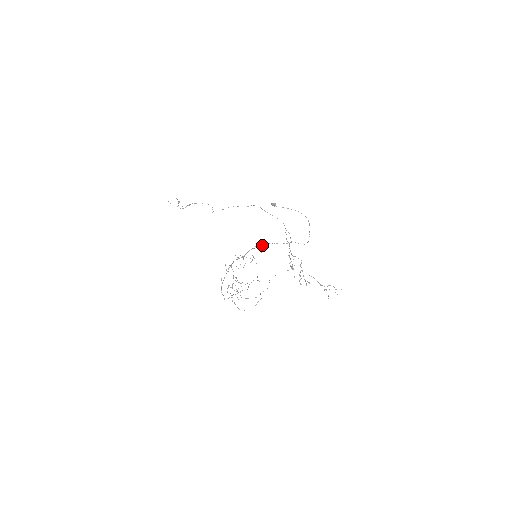
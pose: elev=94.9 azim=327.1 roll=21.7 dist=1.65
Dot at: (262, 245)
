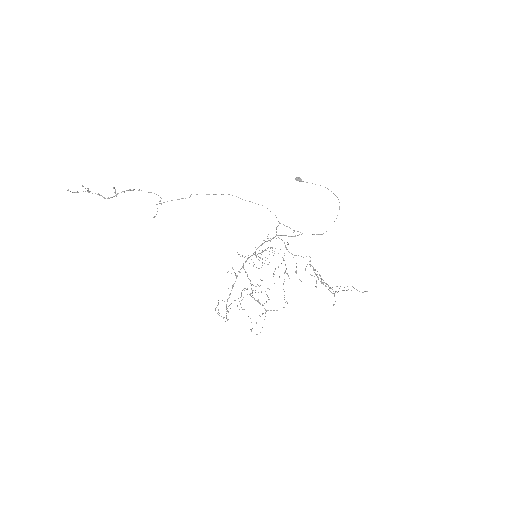
Dot at: (272, 238)
